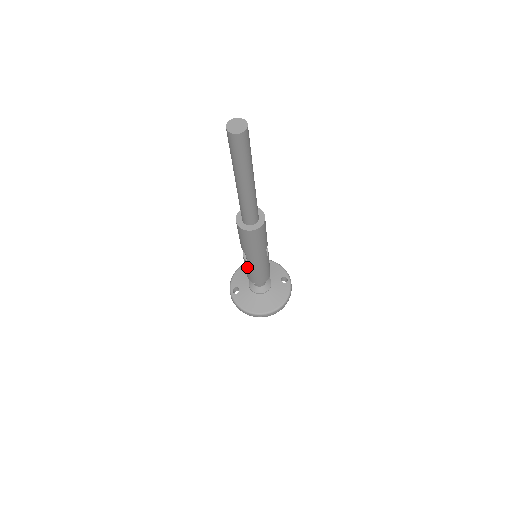
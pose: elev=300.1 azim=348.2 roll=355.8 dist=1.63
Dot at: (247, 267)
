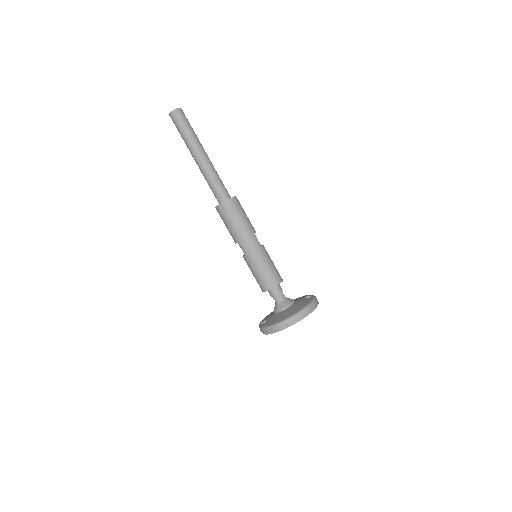
Dot at: (250, 267)
